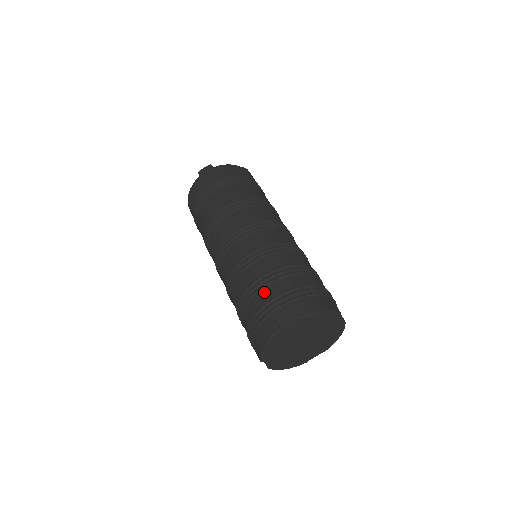
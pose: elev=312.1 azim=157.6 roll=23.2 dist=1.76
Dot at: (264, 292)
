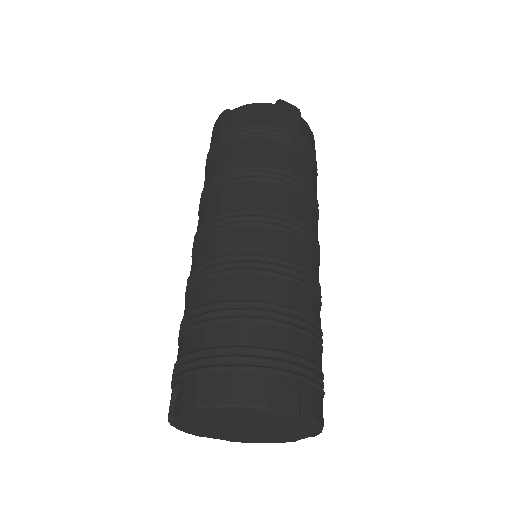
Dot at: (180, 344)
